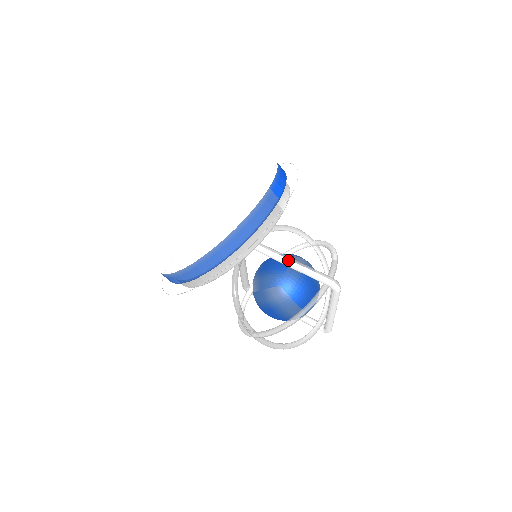
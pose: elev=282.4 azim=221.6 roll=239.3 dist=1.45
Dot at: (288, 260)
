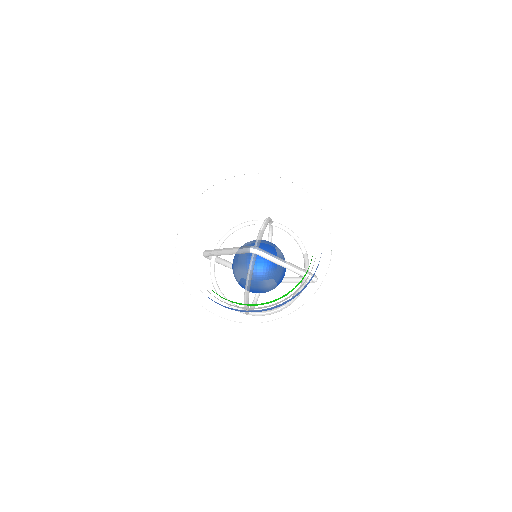
Dot at: (291, 267)
